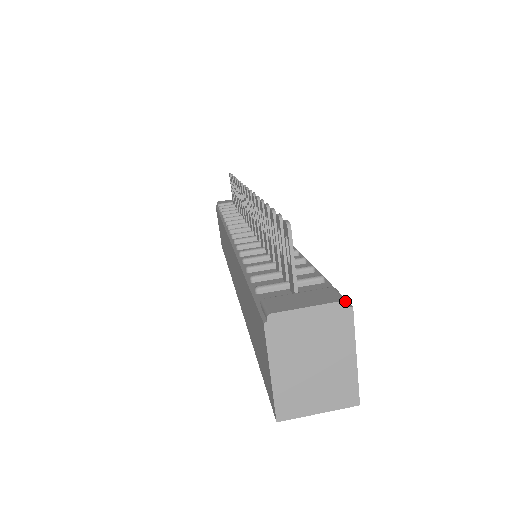
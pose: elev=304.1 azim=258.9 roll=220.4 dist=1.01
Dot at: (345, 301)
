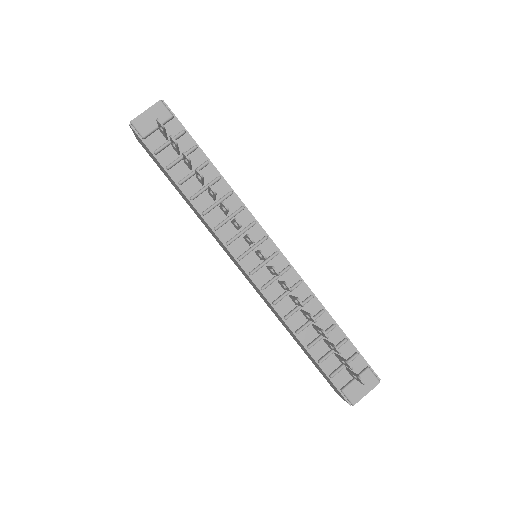
Dot at: occluded
